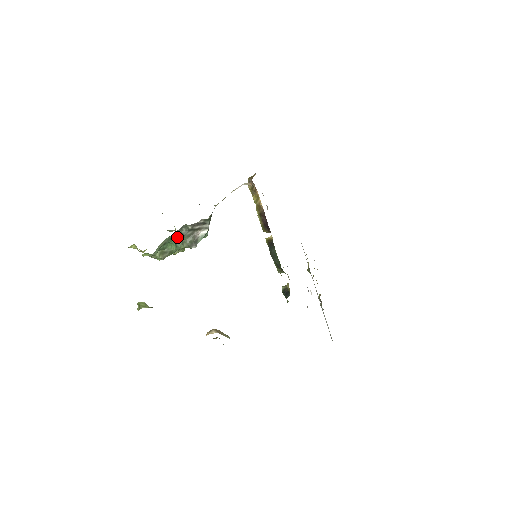
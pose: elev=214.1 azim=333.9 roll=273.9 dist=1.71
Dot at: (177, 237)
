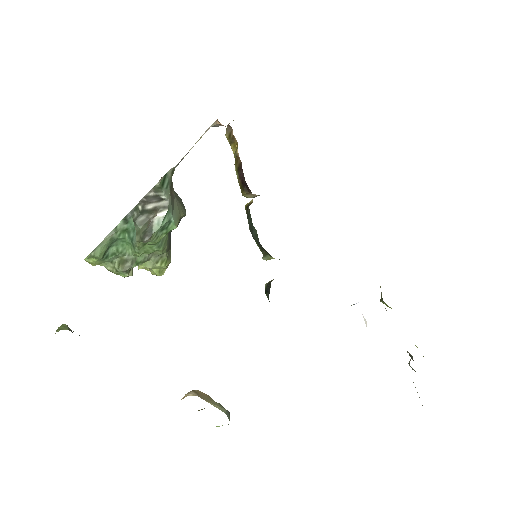
Dot at: (132, 230)
